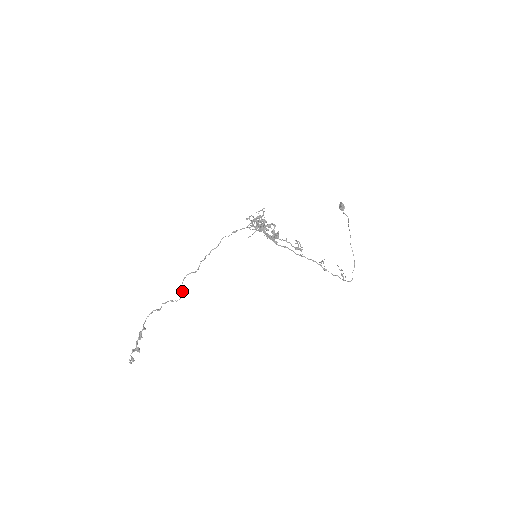
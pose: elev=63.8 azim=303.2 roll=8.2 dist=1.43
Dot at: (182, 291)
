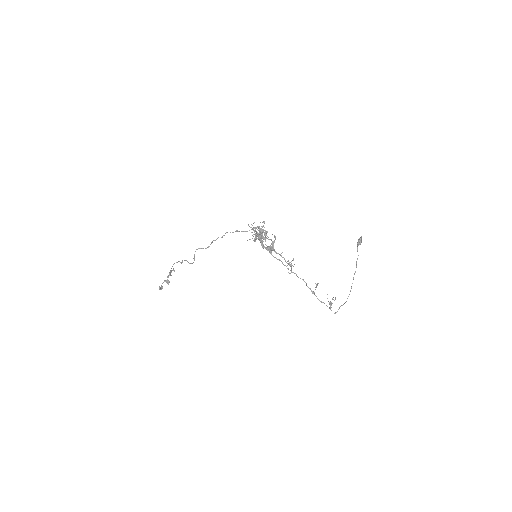
Dot at: (194, 258)
